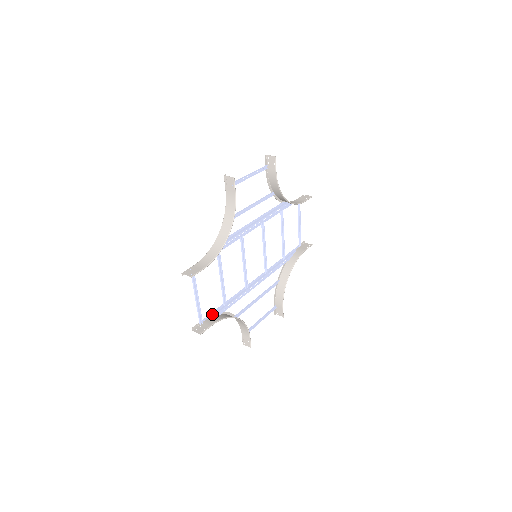
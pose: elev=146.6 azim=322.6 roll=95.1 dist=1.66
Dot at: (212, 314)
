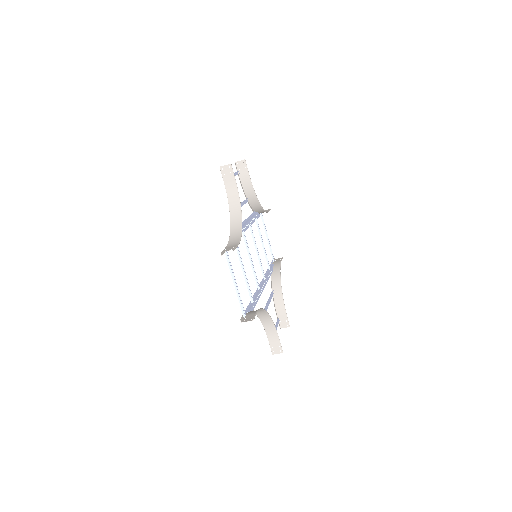
Dot at: (247, 309)
